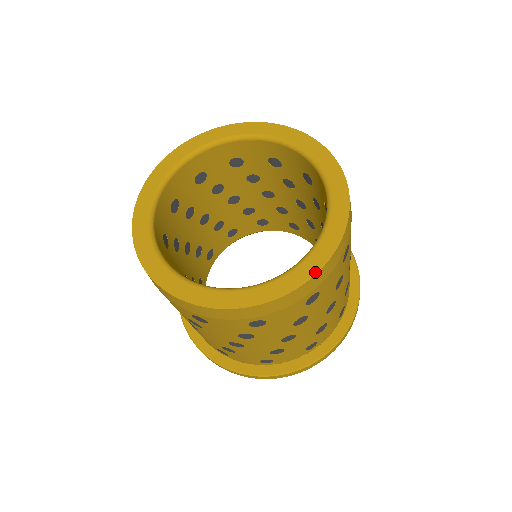
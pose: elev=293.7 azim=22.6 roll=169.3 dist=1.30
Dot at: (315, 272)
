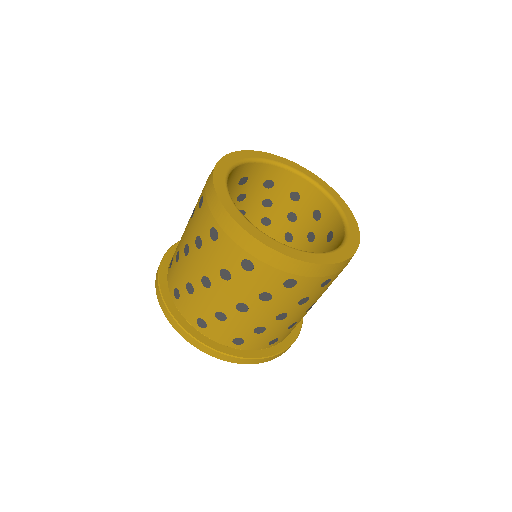
Dot at: (344, 259)
